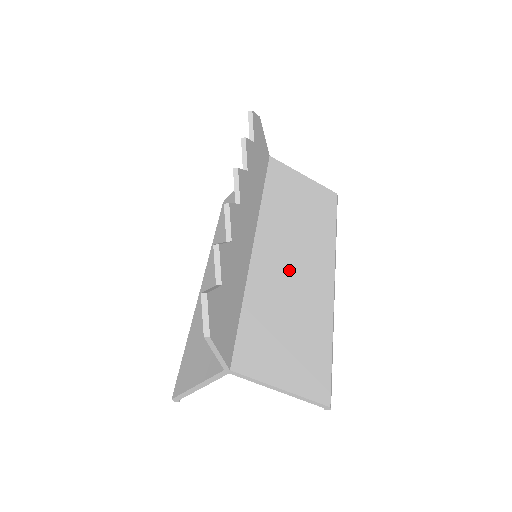
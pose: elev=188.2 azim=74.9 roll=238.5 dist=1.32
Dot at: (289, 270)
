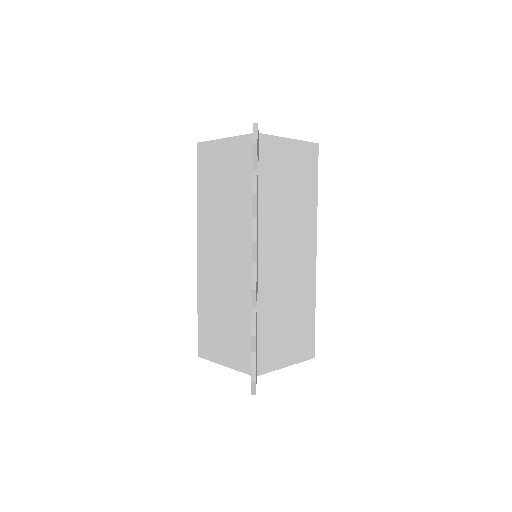
Dot at: (285, 267)
